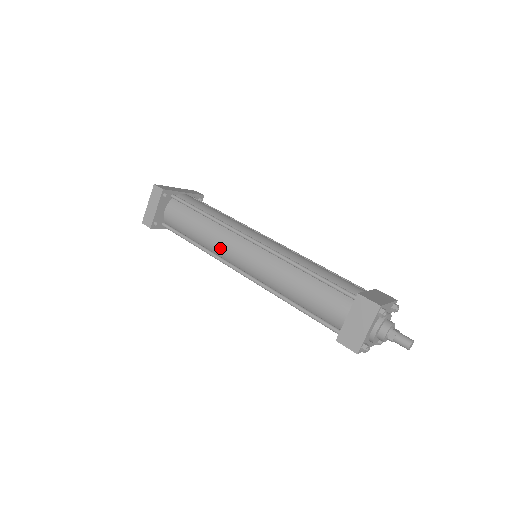
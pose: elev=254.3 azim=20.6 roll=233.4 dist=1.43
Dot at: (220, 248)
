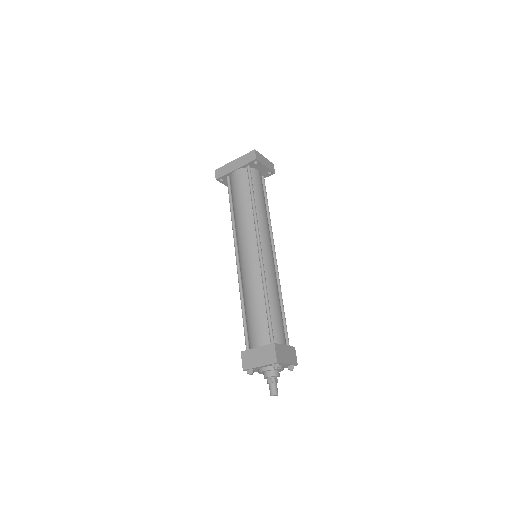
Dot at: occluded
